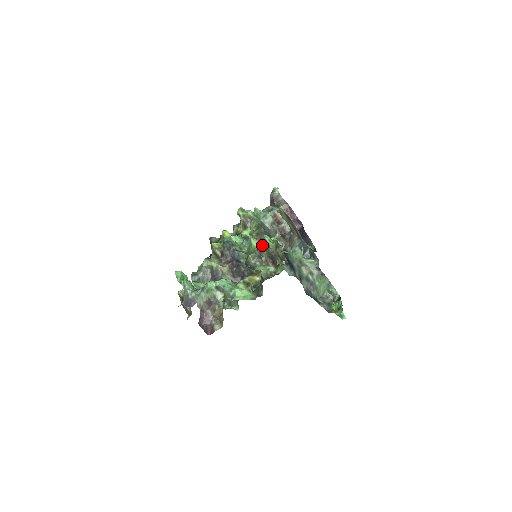
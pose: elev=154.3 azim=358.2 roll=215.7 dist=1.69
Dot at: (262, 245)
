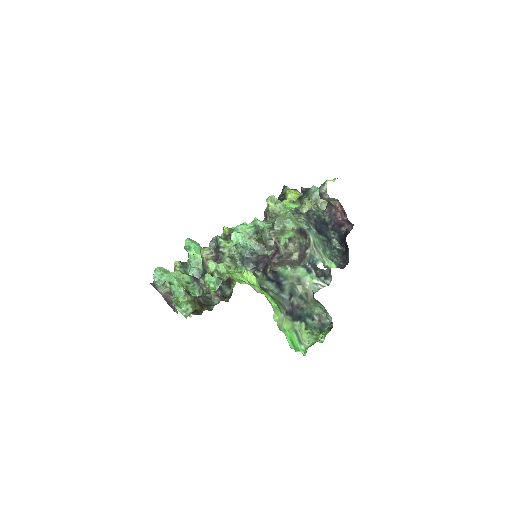
Dot at: (215, 274)
